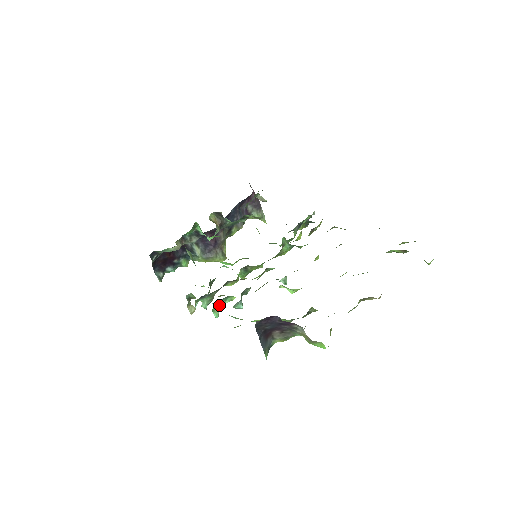
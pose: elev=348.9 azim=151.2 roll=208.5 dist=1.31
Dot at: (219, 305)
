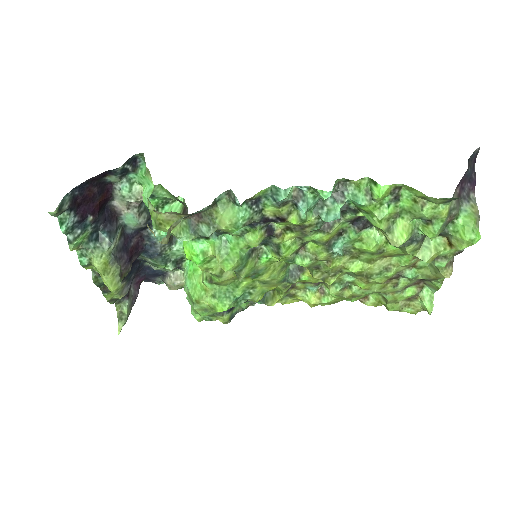
Dot at: (333, 189)
